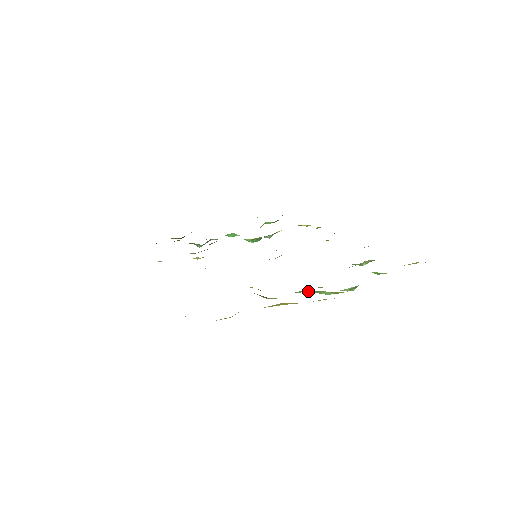
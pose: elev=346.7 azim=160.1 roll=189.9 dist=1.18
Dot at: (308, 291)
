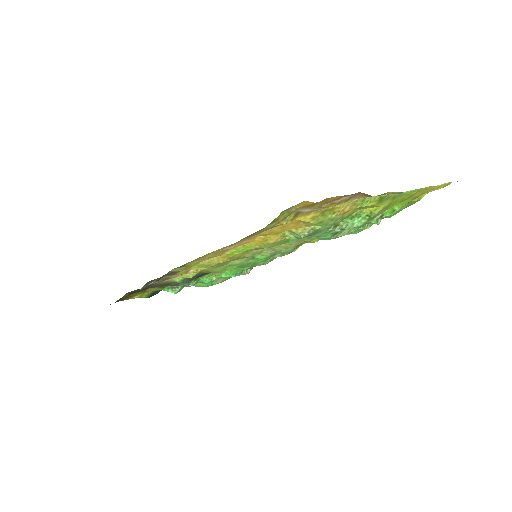
Dot at: (339, 229)
